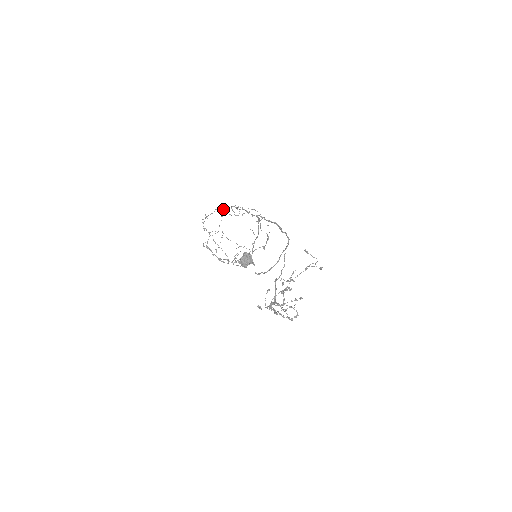
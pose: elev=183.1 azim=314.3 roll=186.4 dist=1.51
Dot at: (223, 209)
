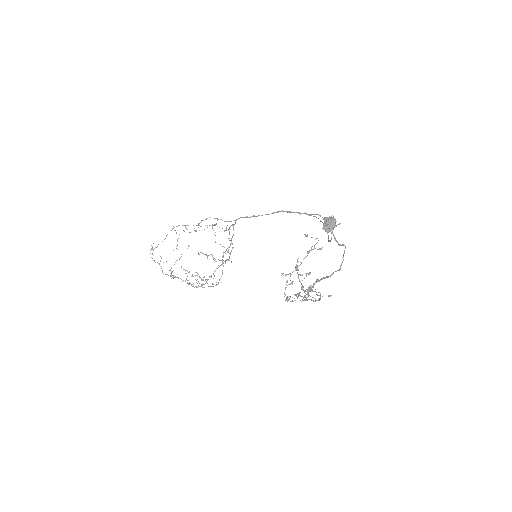
Dot at: (176, 232)
